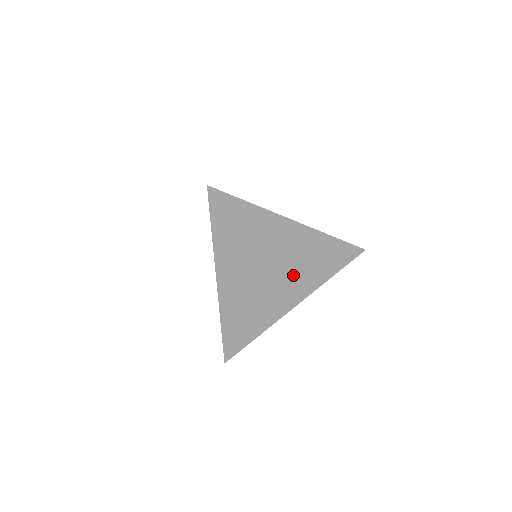
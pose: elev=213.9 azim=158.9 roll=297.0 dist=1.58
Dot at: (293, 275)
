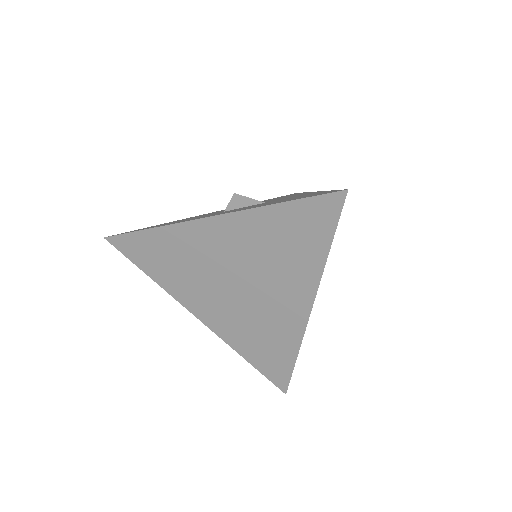
Dot at: occluded
